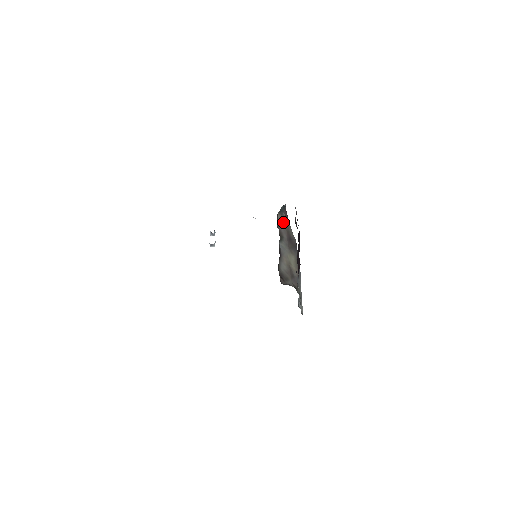
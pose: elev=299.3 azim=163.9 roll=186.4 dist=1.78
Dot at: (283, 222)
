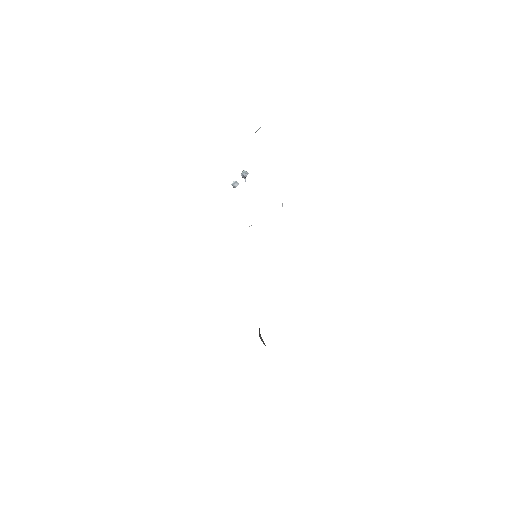
Dot at: occluded
